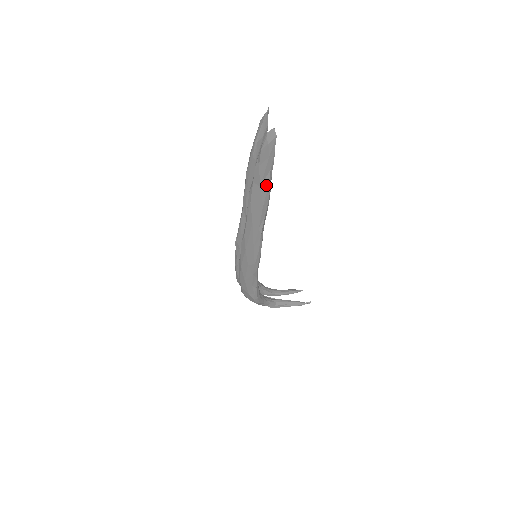
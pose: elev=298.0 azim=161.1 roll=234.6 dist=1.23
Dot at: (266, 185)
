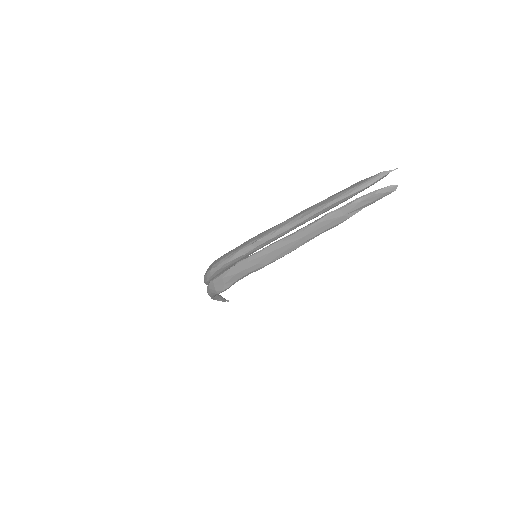
Dot at: (349, 216)
